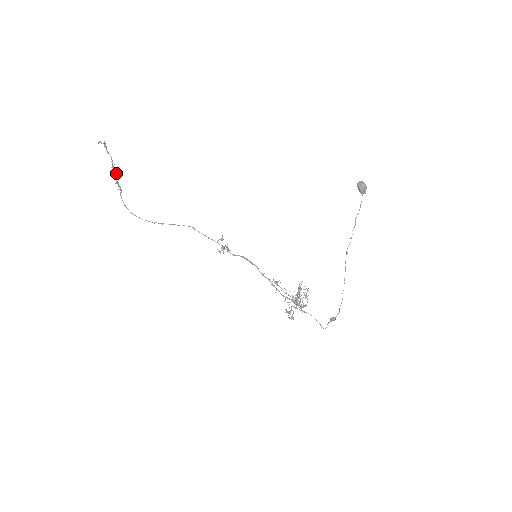
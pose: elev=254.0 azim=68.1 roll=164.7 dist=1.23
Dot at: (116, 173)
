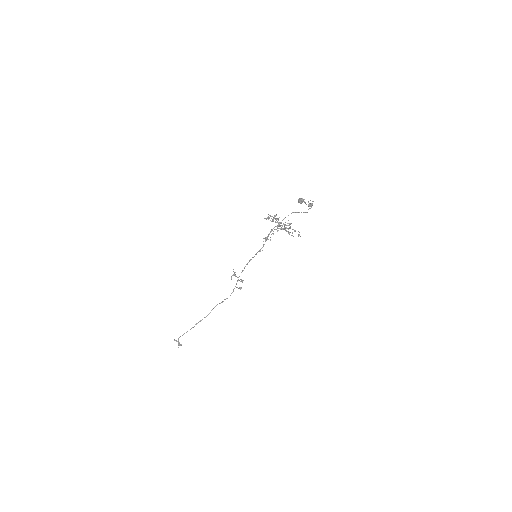
Dot at: occluded
